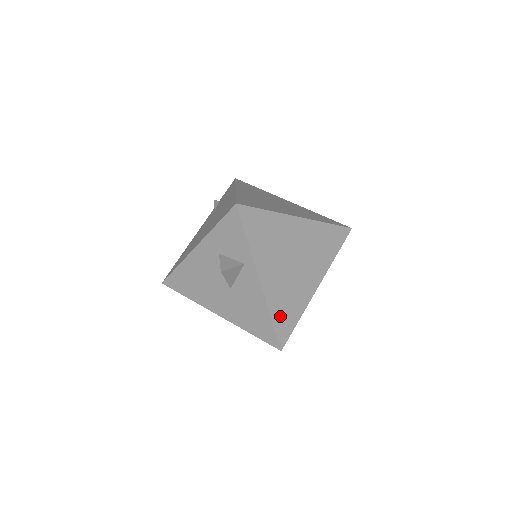
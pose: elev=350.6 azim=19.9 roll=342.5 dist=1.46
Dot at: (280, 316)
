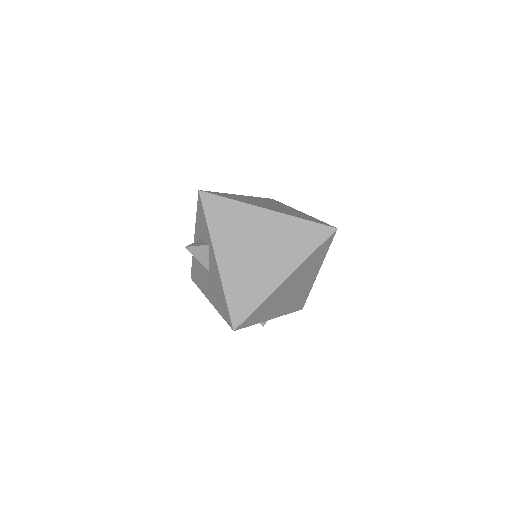
Dot at: (236, 297)
